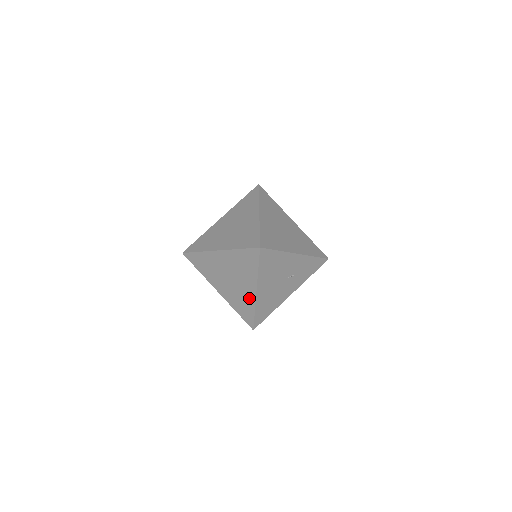
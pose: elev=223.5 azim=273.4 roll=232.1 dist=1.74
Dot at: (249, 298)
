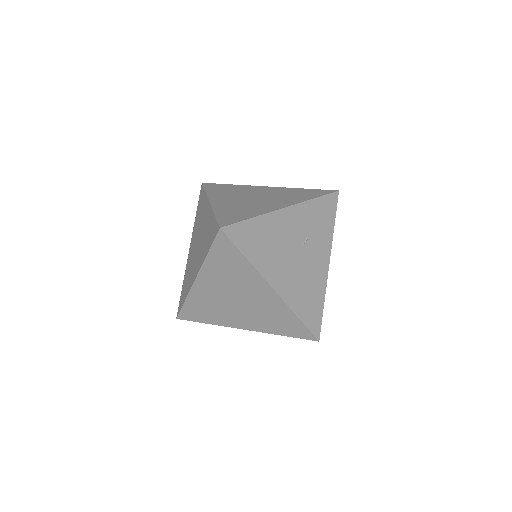
Dot at: (275, 305)
